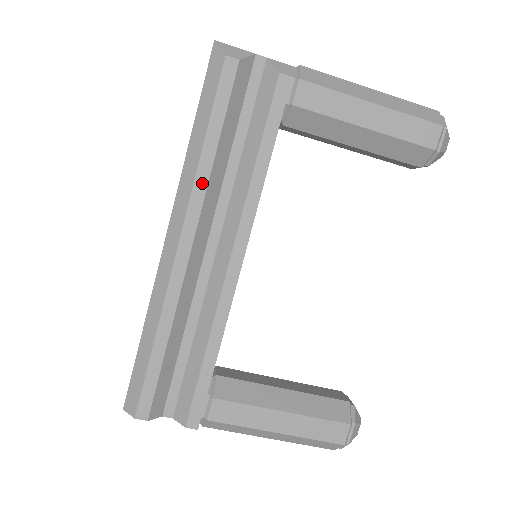
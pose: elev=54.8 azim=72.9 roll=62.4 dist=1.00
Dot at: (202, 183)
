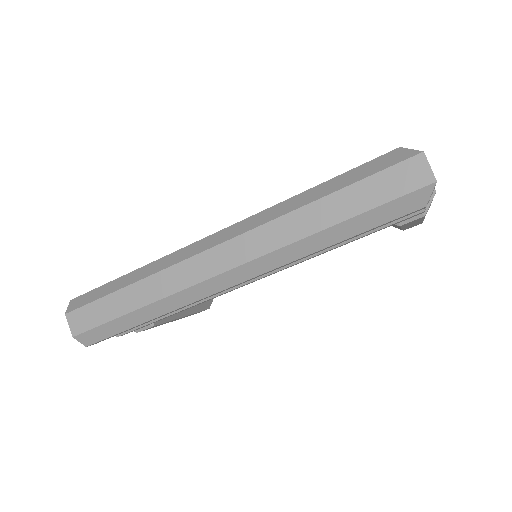
Dot at: (295, 261)
